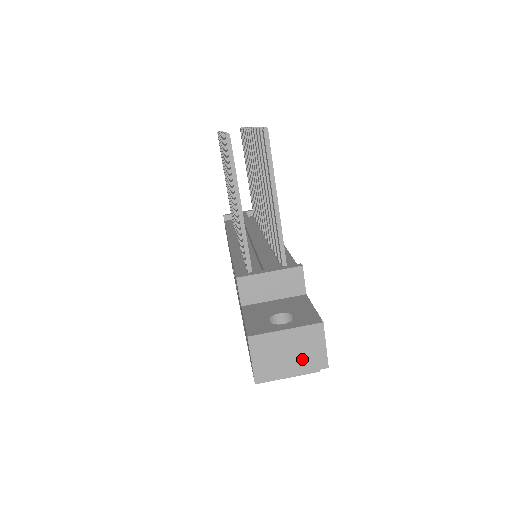
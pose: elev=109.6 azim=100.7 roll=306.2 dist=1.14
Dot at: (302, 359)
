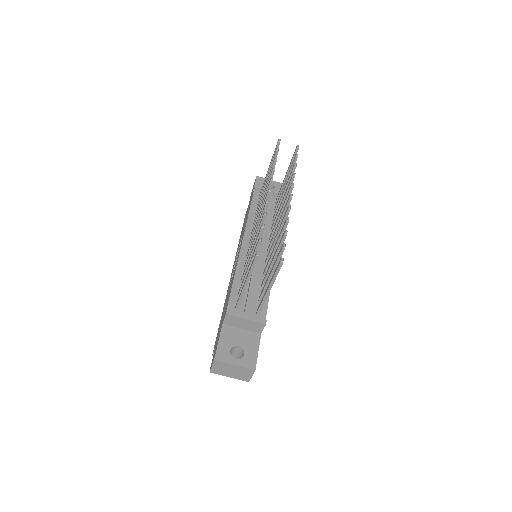
Dot at: (237, 375)
